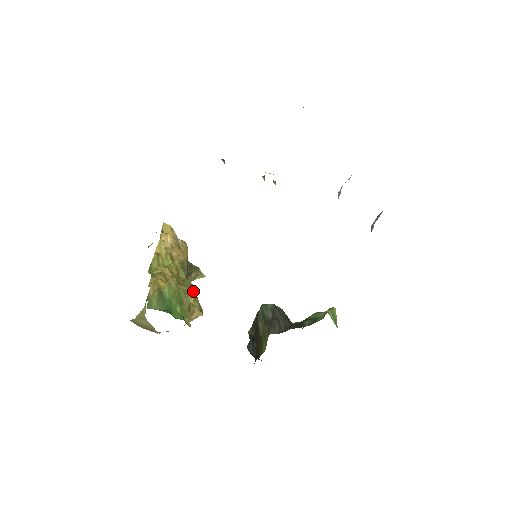
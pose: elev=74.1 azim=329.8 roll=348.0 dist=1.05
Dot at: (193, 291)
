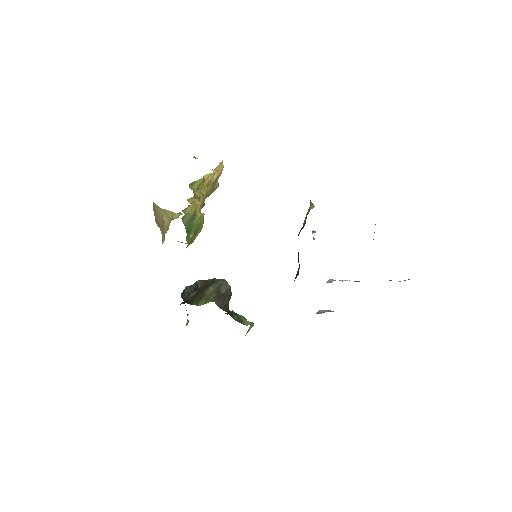
Dot at: occluded
